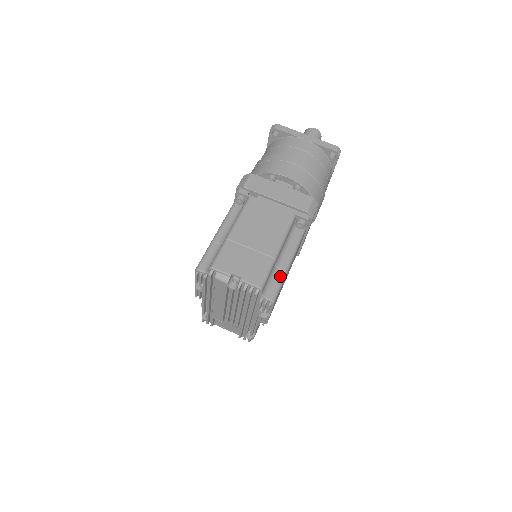
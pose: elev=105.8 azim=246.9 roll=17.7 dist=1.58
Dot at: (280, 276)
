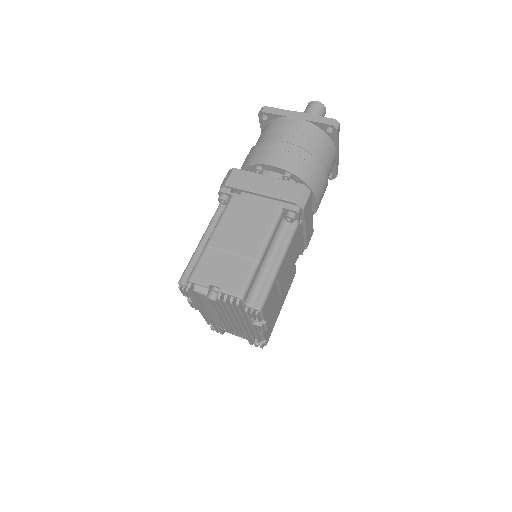
Dot at: (267, 280)
